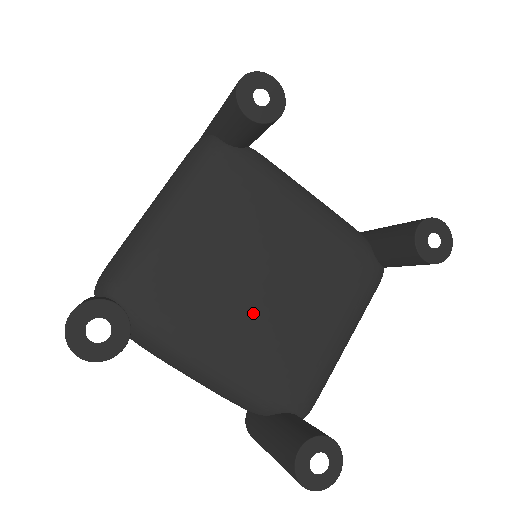
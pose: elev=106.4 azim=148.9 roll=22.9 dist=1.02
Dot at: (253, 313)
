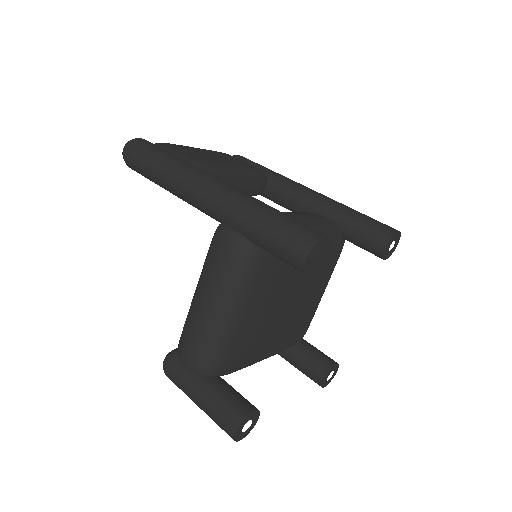
Dot at: (285, 324)
